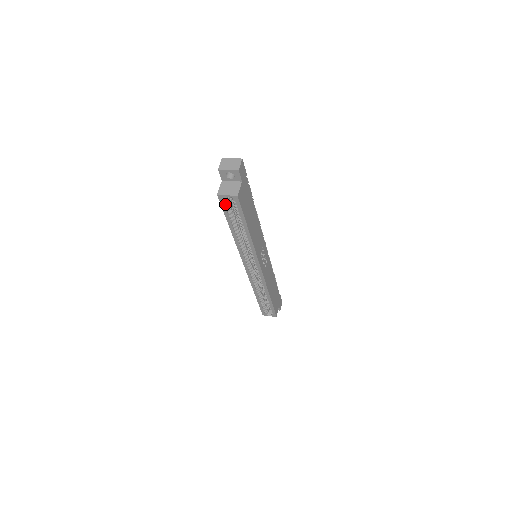
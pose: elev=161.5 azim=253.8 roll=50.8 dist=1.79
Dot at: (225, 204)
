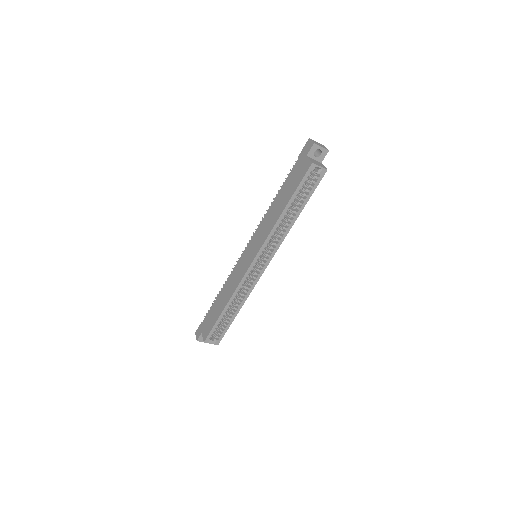
Dot at: (306, 176)
